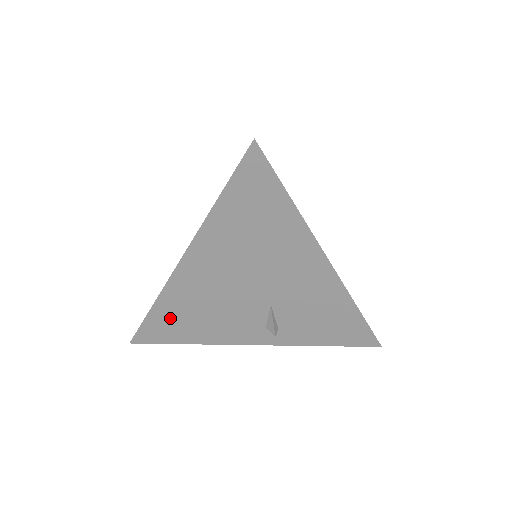
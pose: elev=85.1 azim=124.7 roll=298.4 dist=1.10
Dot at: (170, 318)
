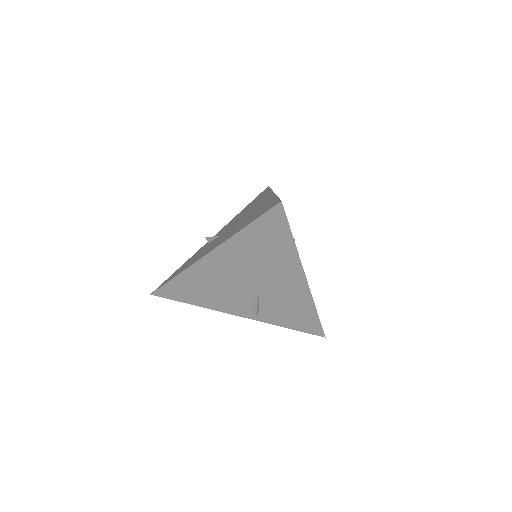
Dot at: (186, 286)
